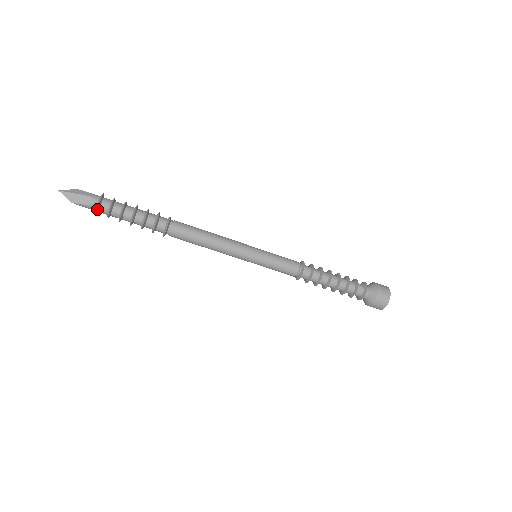
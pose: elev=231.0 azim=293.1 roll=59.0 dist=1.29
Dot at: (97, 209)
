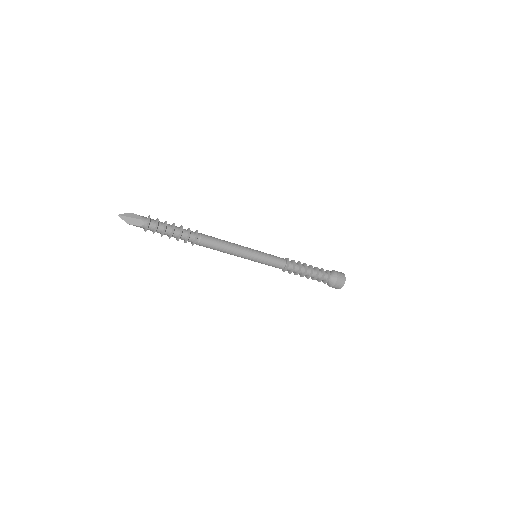
Dot at: (147, 229)
